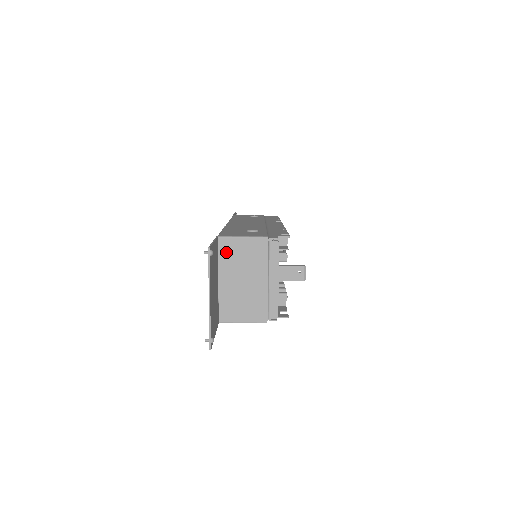
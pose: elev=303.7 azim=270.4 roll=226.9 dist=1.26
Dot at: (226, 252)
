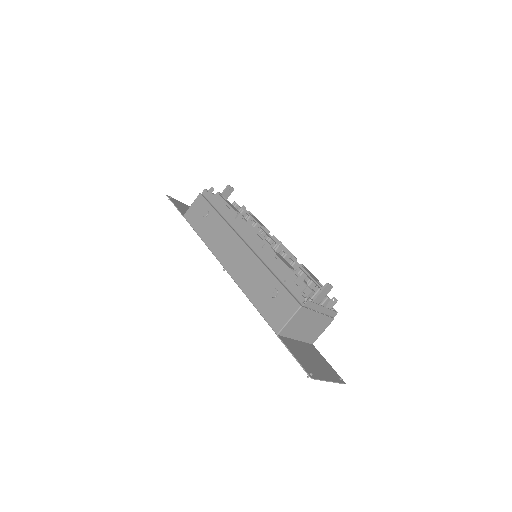
Dot at: (288, 332)
